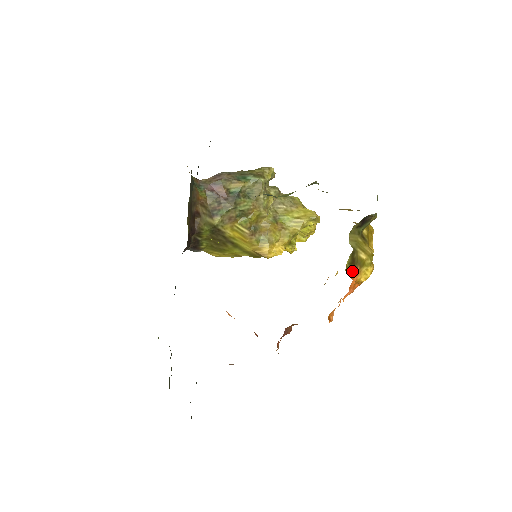
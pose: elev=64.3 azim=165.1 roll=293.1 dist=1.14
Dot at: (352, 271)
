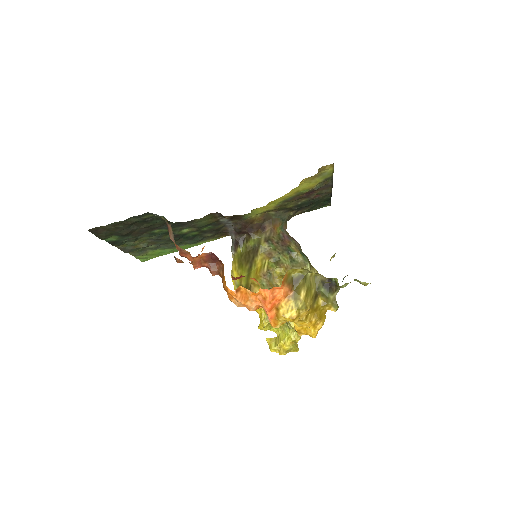
Dot at: (288, 283)
